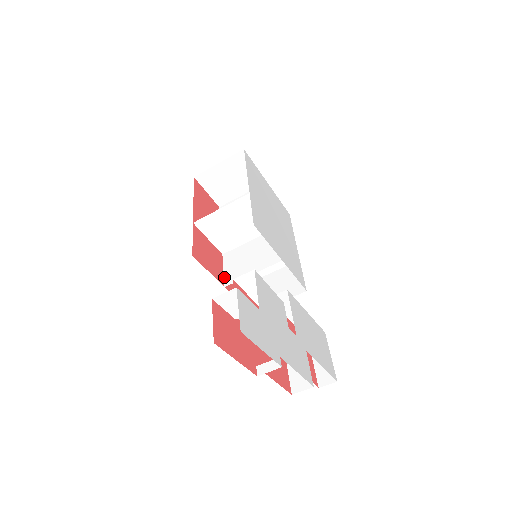
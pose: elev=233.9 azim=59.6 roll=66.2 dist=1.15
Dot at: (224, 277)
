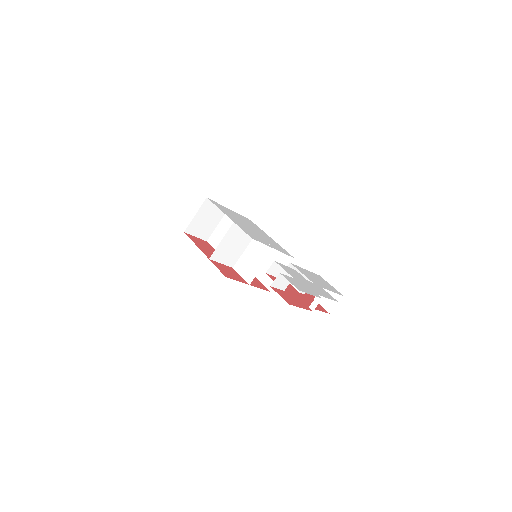
Dot at: (245, 280)
